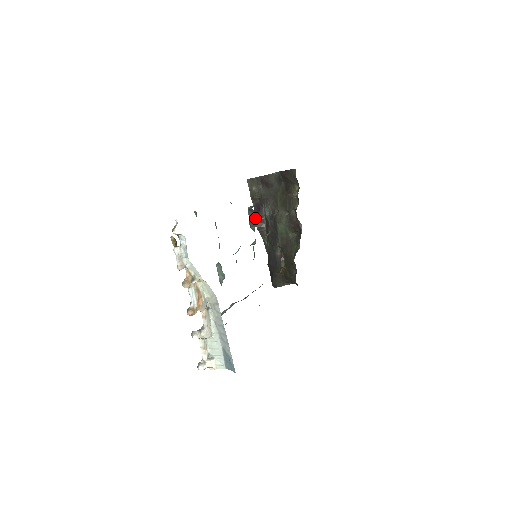
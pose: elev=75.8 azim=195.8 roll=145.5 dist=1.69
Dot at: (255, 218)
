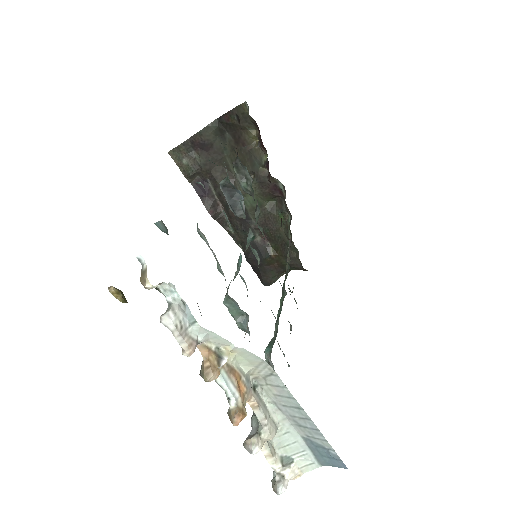
Dot at: (237, 196)
